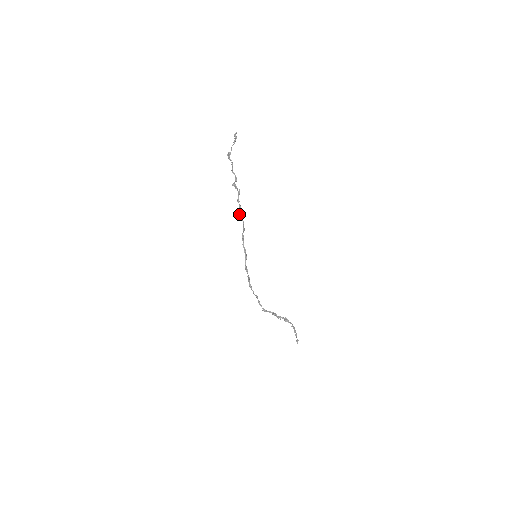
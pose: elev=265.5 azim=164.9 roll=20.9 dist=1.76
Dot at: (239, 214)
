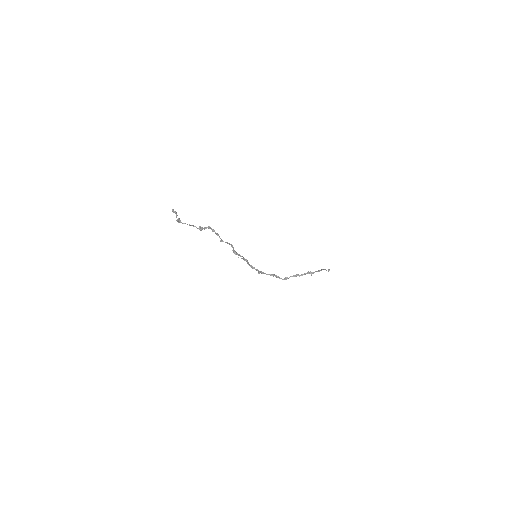
Dot at: (220, 241)
